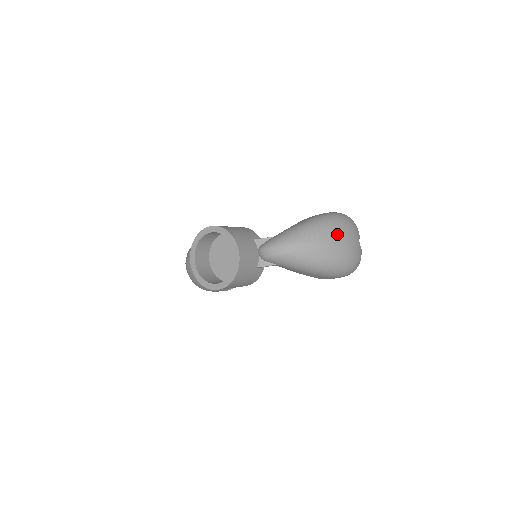
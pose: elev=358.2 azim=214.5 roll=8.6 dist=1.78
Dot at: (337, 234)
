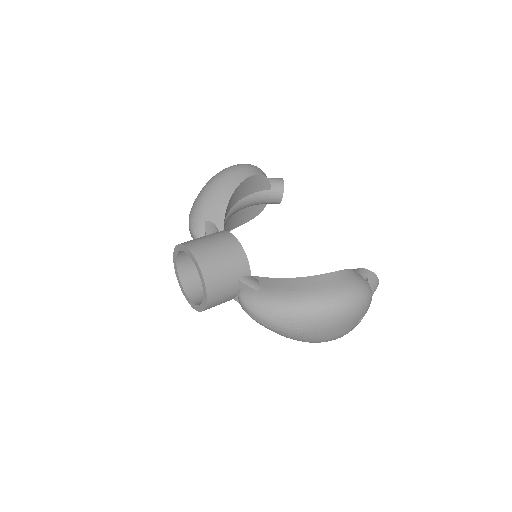
Dot at: (324, 327)
